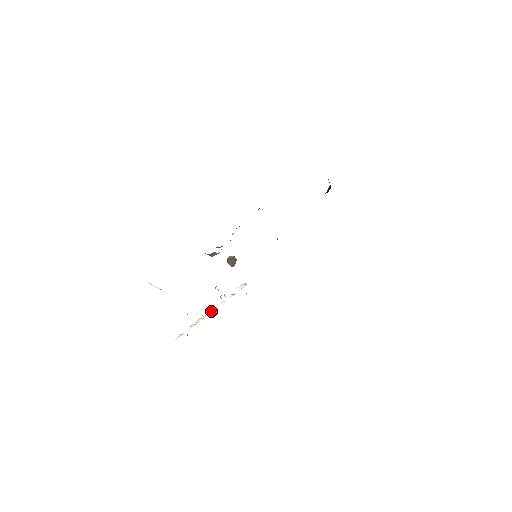
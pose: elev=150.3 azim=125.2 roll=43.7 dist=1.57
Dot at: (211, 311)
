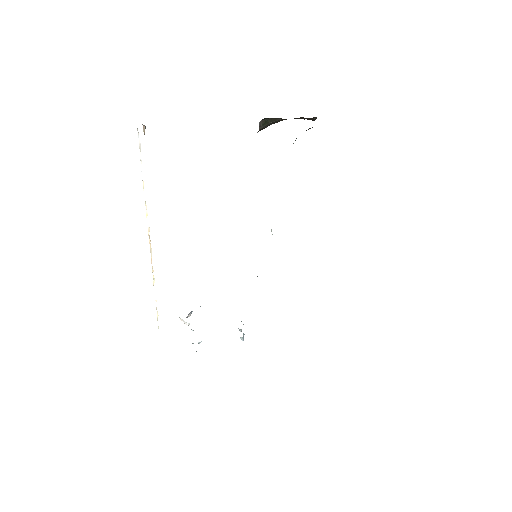
Dot at: occluded
